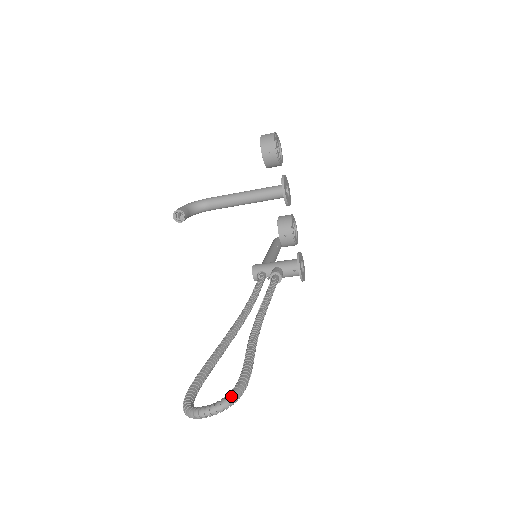
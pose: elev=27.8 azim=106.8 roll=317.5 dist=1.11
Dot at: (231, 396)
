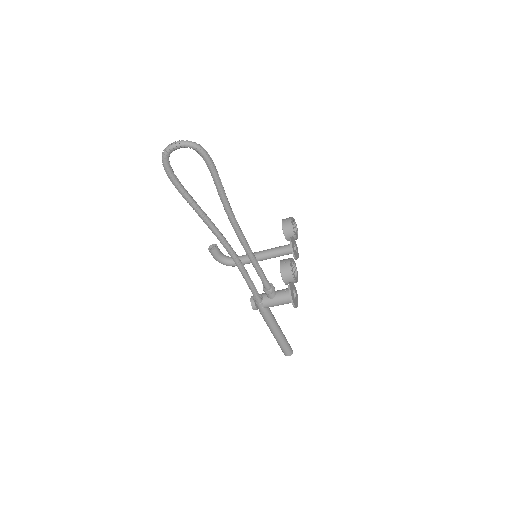
Dot at: (197, 144)
